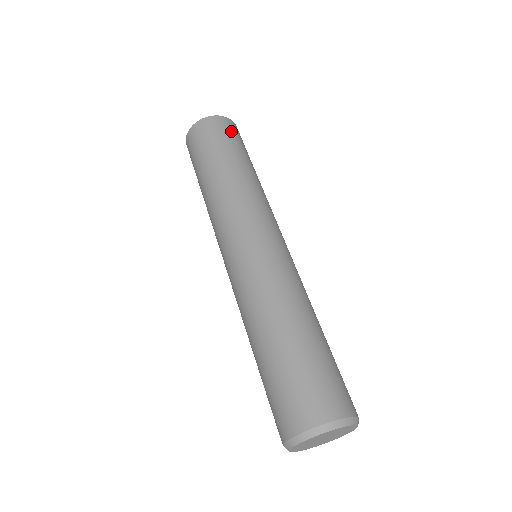
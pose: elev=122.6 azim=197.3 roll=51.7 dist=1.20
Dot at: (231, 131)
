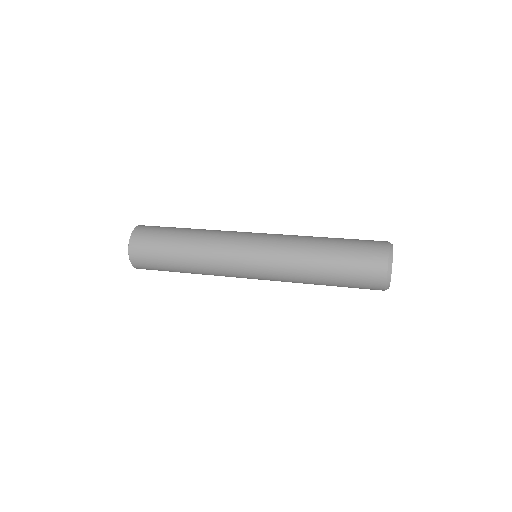
Dot at: occluded
